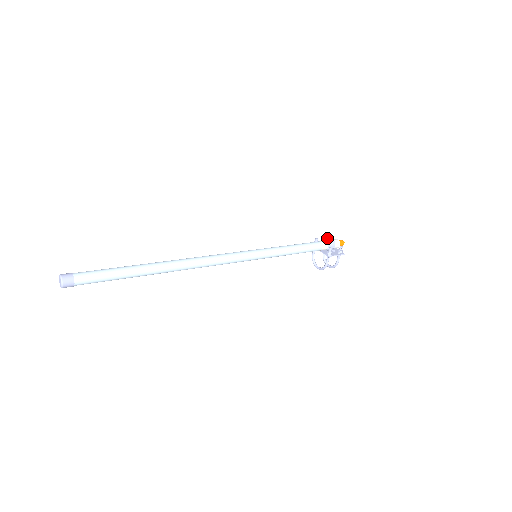
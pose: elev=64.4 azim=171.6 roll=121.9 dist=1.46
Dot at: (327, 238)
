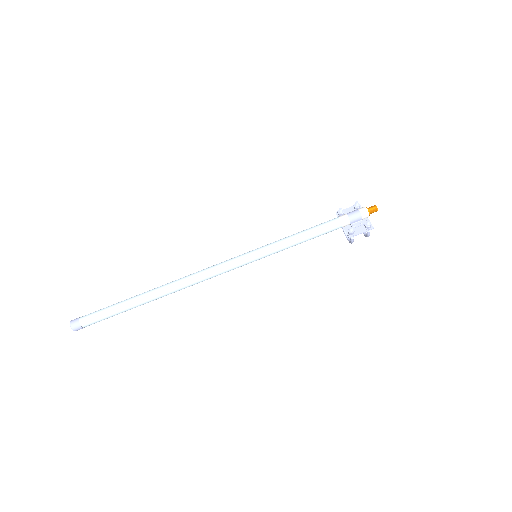
Dot at: (356, 204)
